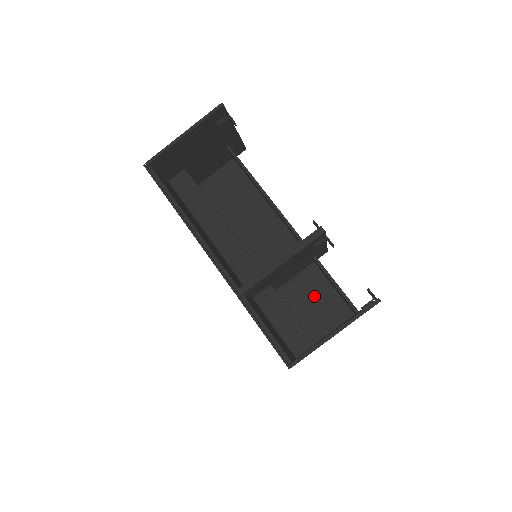
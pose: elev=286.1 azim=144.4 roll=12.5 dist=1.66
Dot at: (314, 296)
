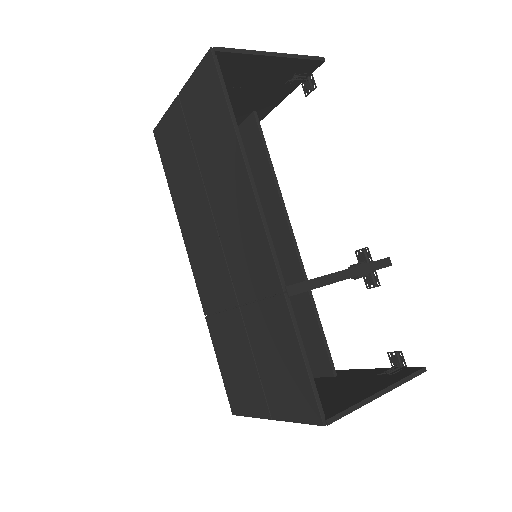
Dot at: occluded
